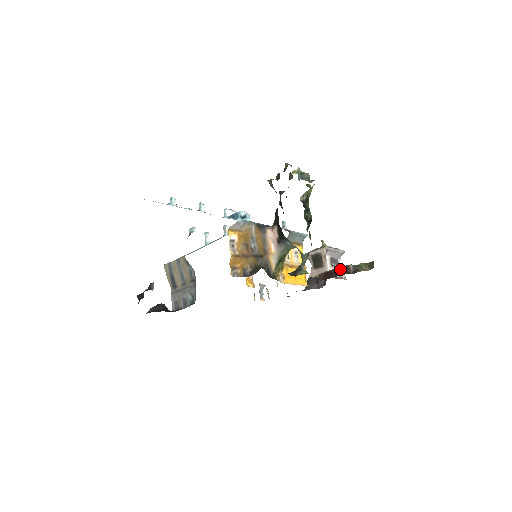
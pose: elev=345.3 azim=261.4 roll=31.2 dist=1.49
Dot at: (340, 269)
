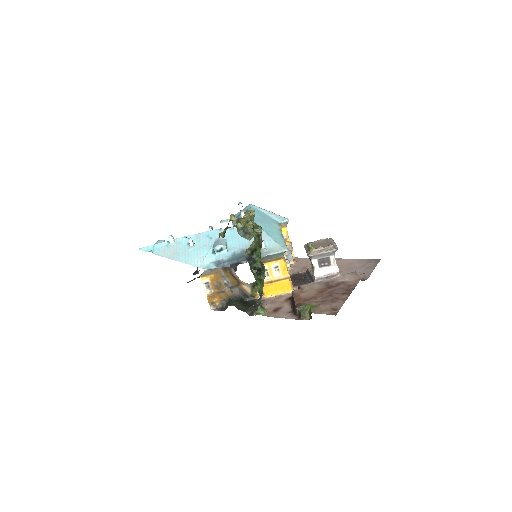
Dot at: (294, 305)
